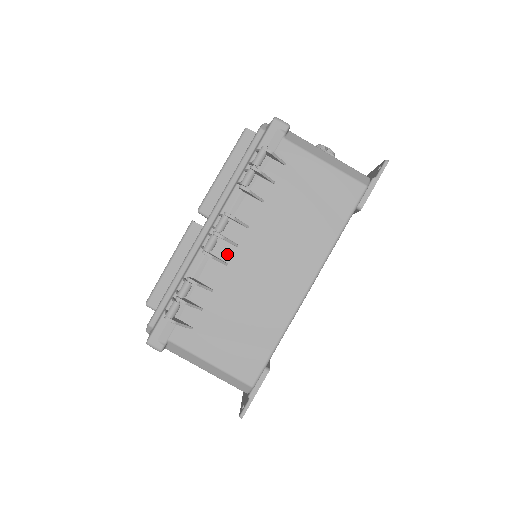
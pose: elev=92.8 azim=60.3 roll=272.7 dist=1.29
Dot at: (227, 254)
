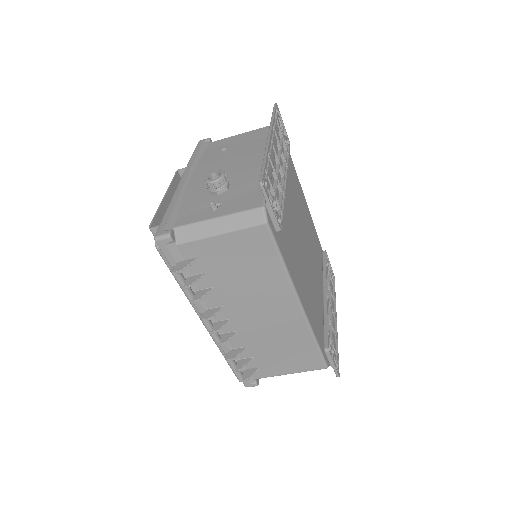
Dot at: (231, 327)
